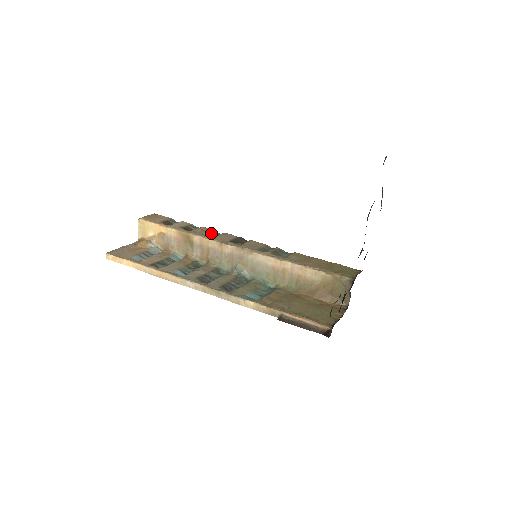
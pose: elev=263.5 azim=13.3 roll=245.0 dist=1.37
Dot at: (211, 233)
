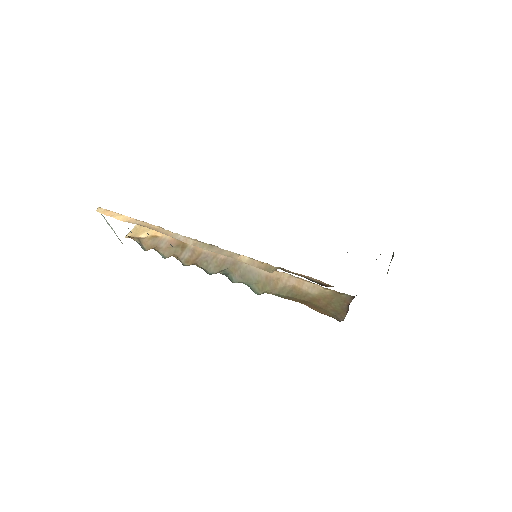
Dot at: occluded
